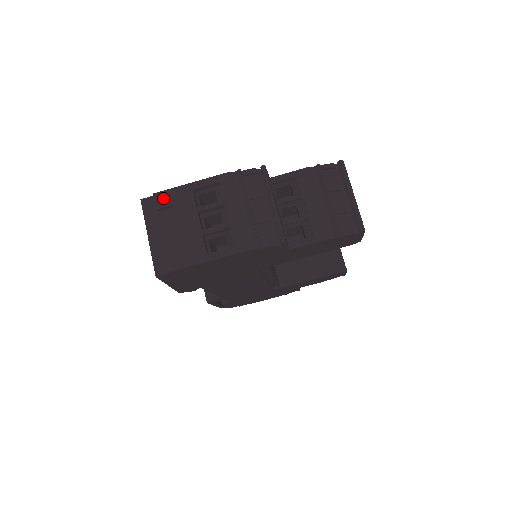
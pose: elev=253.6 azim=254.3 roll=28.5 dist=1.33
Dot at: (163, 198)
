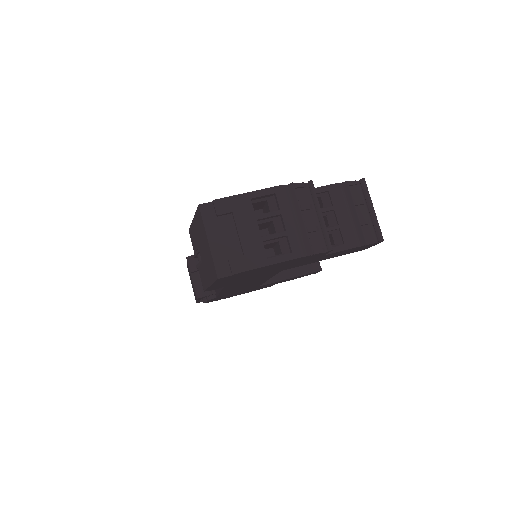
Dot at: (223, 205)
